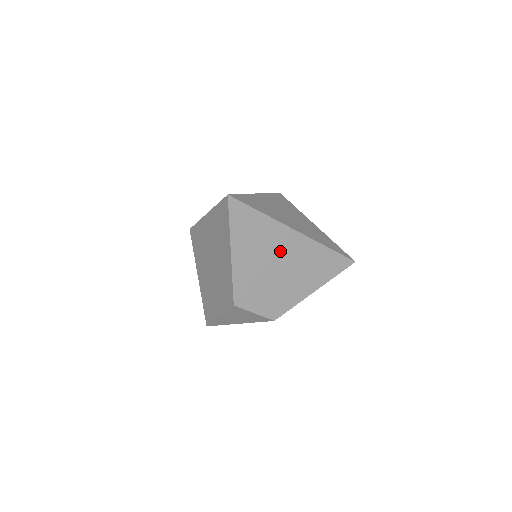
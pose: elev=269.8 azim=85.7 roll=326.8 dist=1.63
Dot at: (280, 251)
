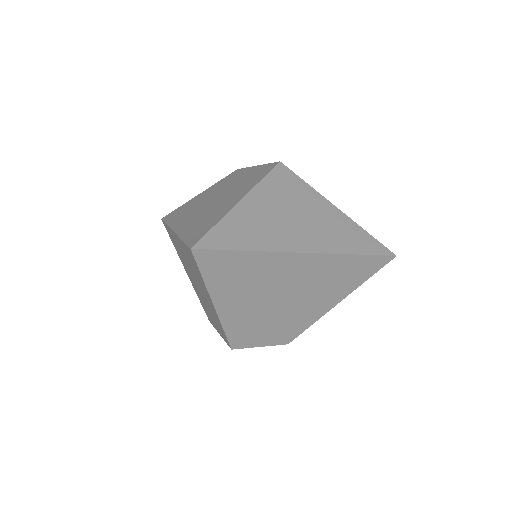
Dot at: (285, 281)
